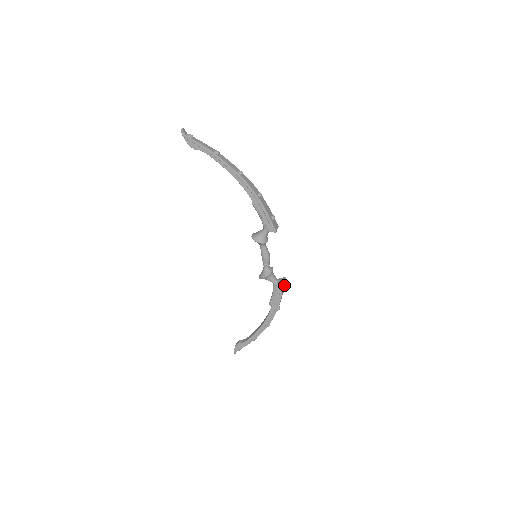
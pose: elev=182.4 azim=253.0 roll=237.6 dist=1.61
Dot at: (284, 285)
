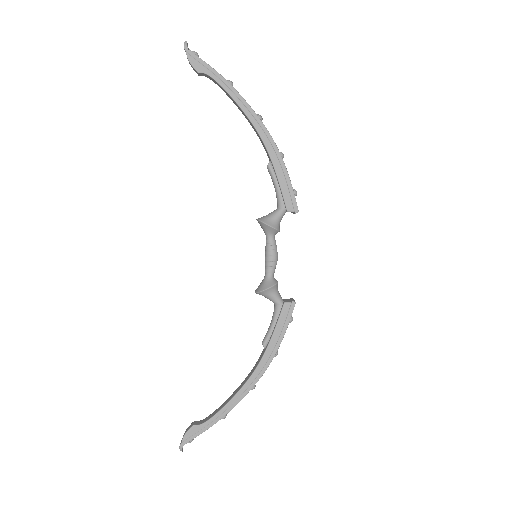
Dot at: occluded
